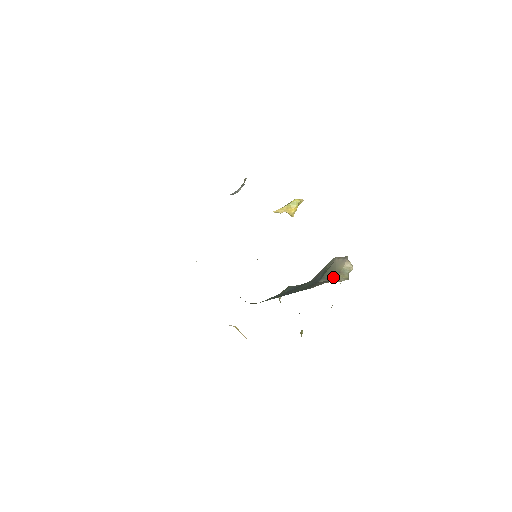
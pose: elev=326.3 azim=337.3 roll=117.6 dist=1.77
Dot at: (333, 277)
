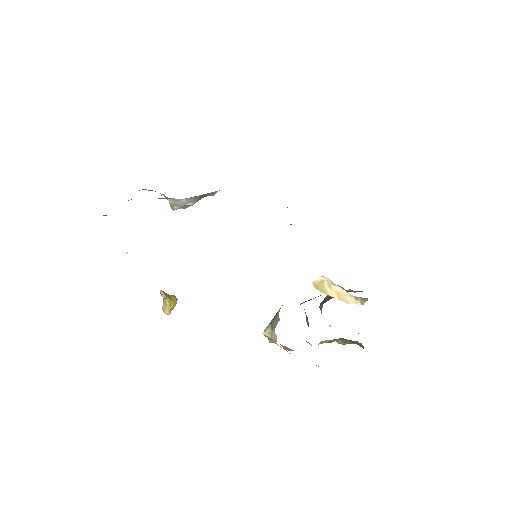
Dot at: (361, 291)
